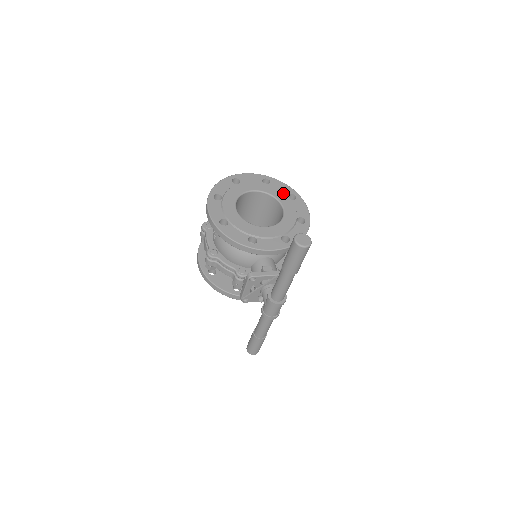
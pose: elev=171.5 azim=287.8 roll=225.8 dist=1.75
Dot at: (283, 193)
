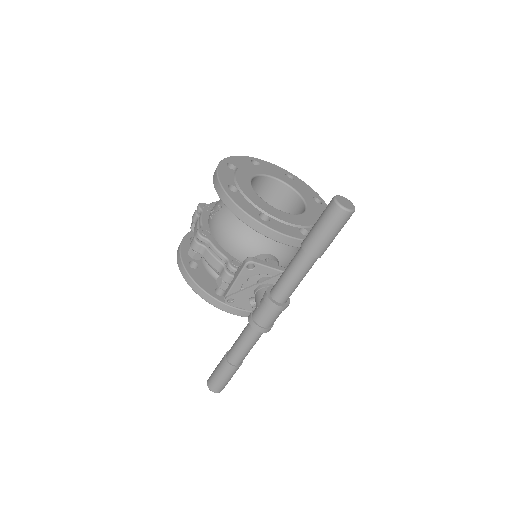
Dot at: (308, 192)
